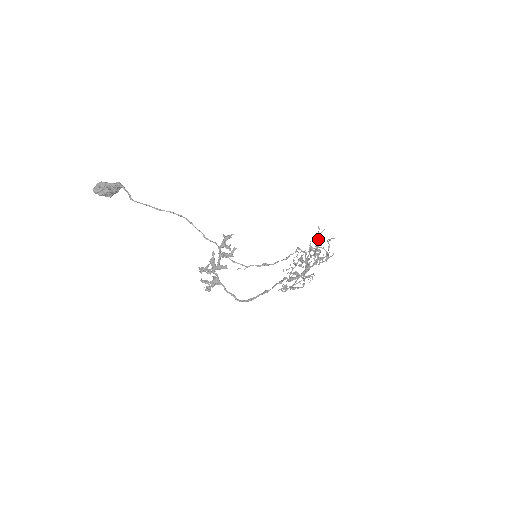
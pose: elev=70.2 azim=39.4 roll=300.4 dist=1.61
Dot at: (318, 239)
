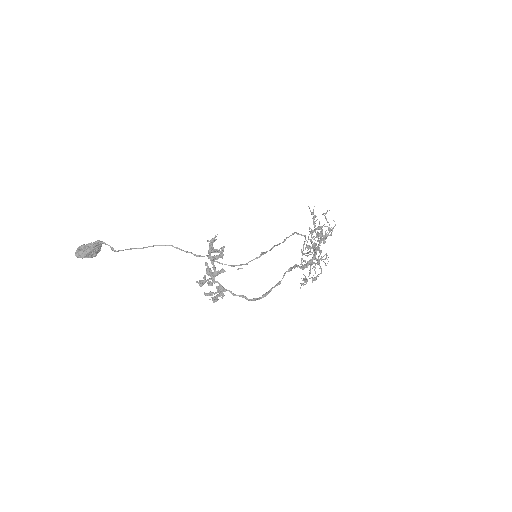
Dot at: occluded
